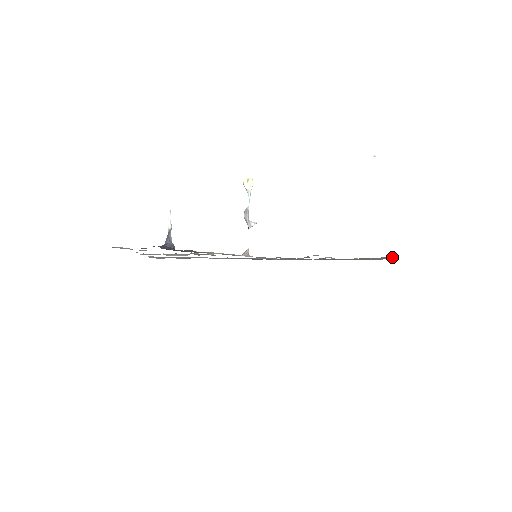
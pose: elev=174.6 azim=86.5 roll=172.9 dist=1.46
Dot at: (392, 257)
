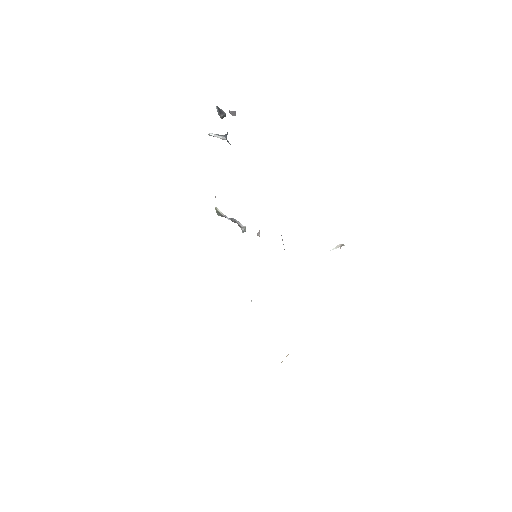
Dot at: occluded
